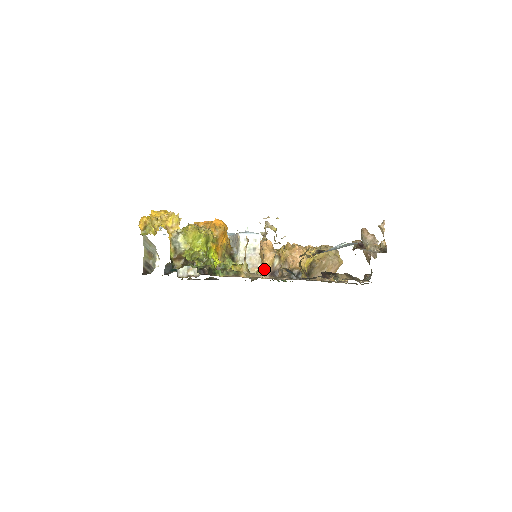
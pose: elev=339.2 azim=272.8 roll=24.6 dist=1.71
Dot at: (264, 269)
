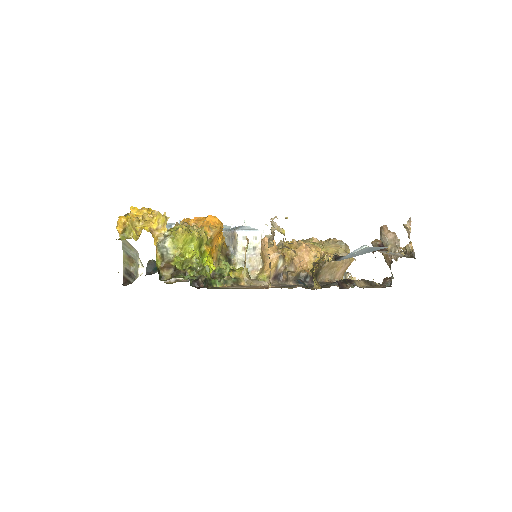
Dot at: (266, 273)
